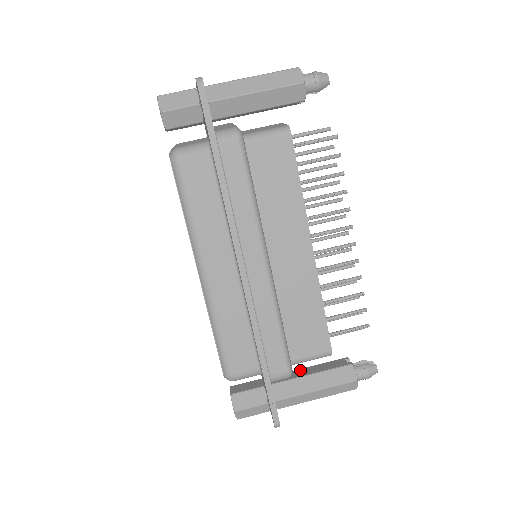
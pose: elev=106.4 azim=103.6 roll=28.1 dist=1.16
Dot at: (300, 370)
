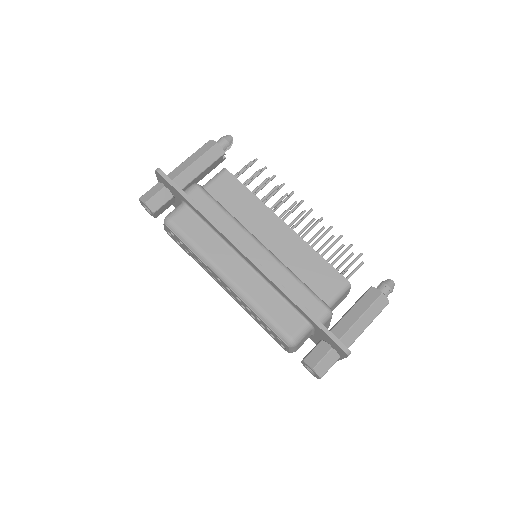
Dot at: occluded
